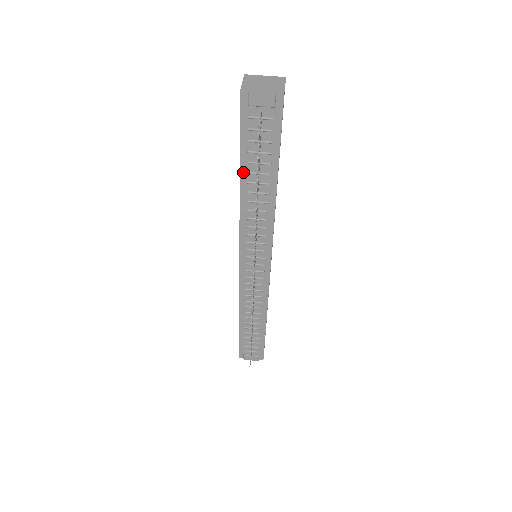
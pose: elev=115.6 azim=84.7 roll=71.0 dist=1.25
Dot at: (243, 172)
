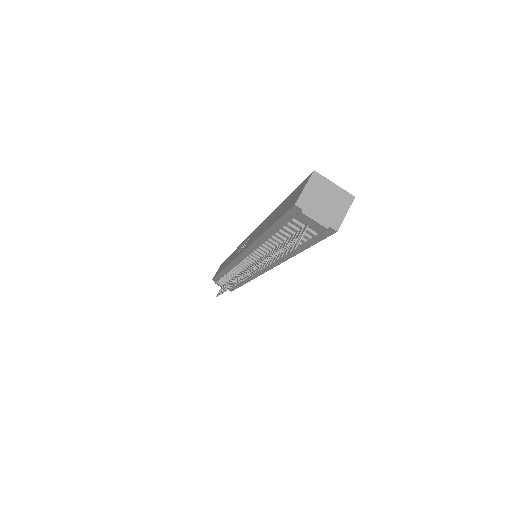
Dot at: (269, 233)
